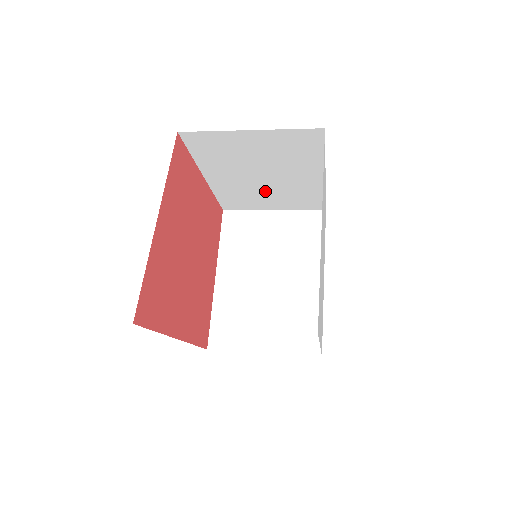
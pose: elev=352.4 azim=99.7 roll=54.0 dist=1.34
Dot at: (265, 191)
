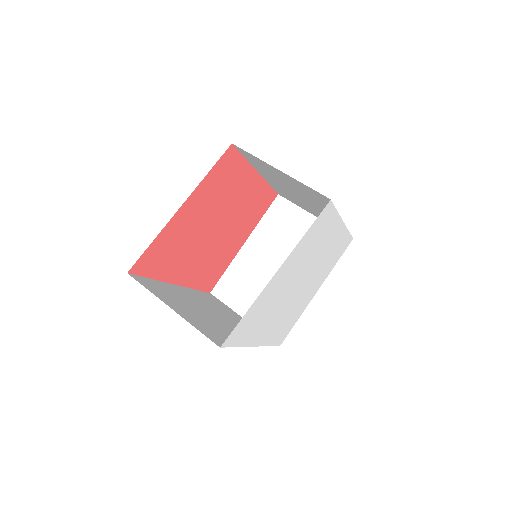
Dot at: (304, 203)
